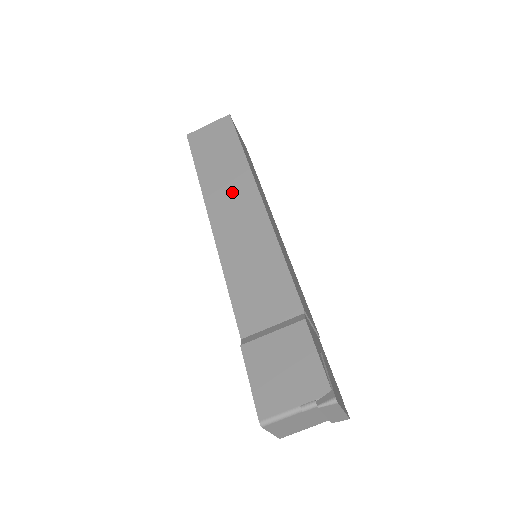
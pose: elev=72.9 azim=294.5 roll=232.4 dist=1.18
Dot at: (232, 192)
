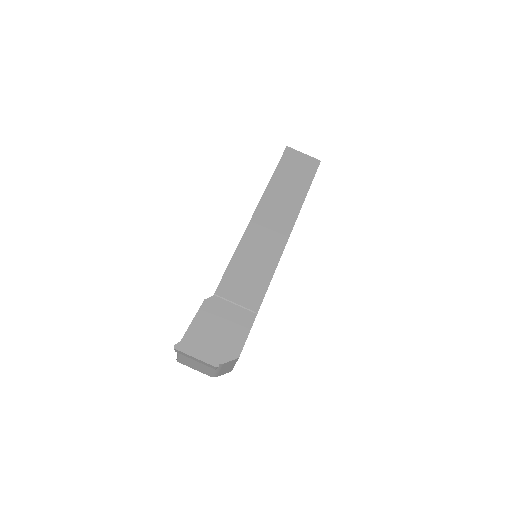
Dot at: occluded
